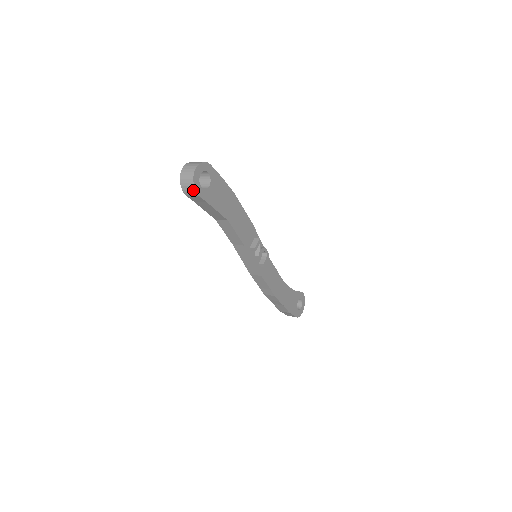
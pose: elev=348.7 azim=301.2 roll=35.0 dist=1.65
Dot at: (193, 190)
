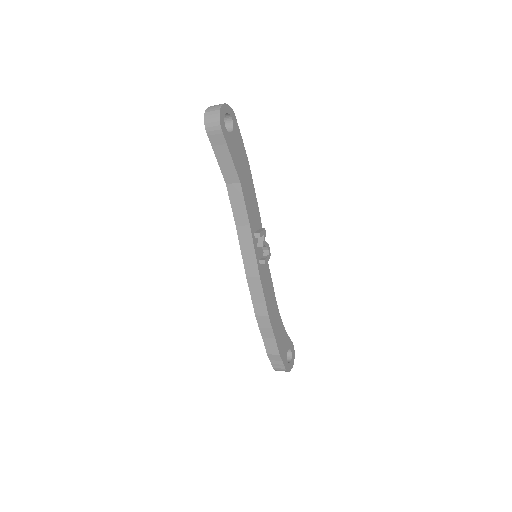
Dot at: (217, 122)
